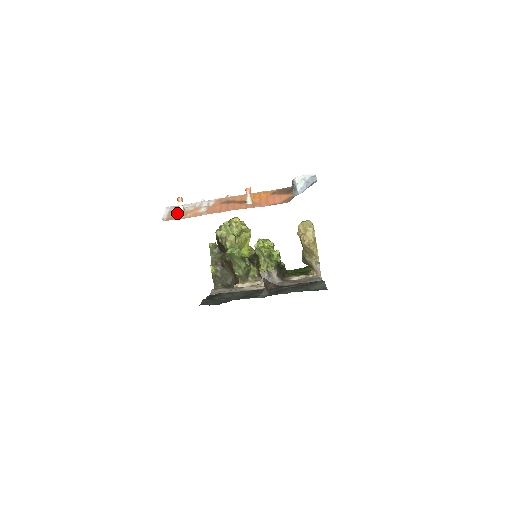
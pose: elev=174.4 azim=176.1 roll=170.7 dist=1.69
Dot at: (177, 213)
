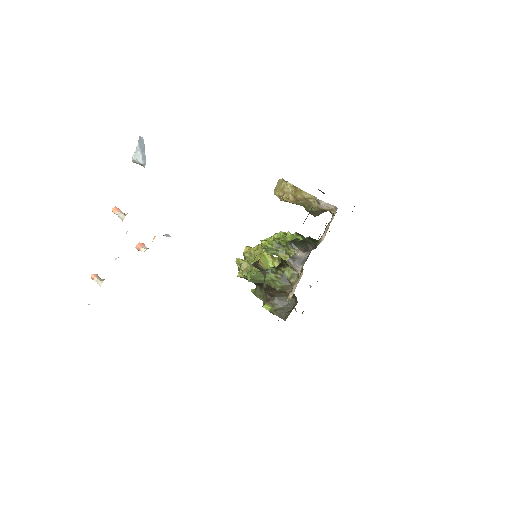
Dot at: occluded
